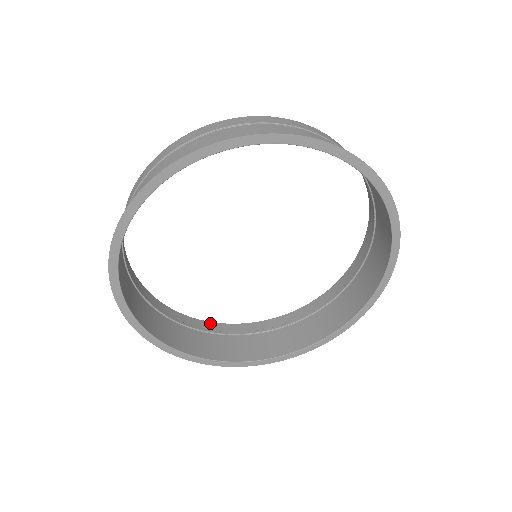
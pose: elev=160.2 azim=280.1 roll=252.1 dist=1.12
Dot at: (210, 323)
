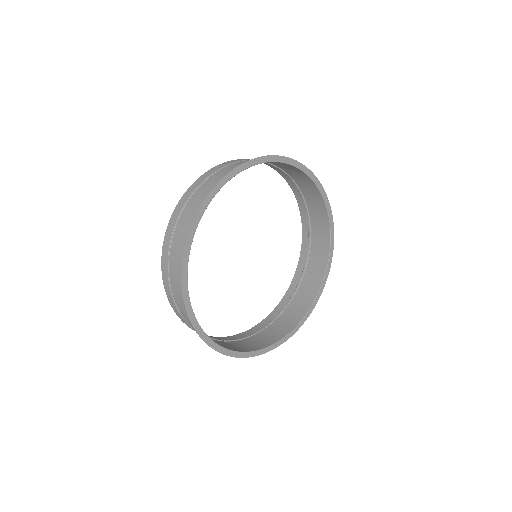
Dot at: (247, 331)
